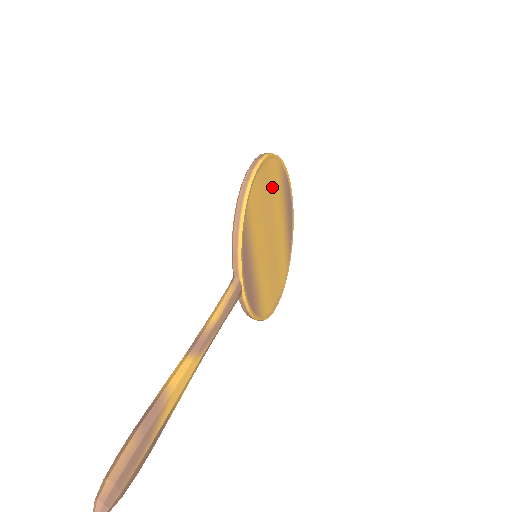
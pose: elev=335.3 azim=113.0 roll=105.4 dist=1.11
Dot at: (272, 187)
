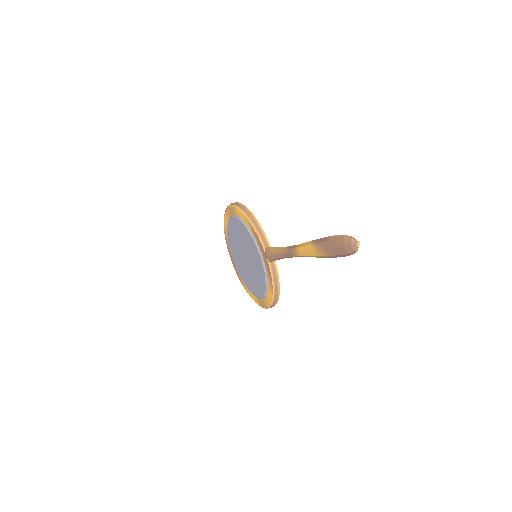
Dot at: occluded
